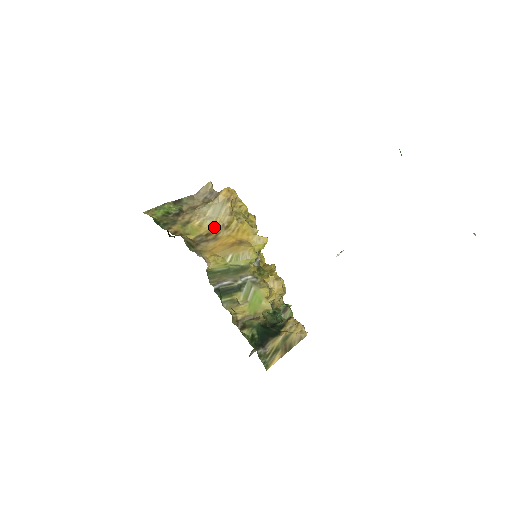
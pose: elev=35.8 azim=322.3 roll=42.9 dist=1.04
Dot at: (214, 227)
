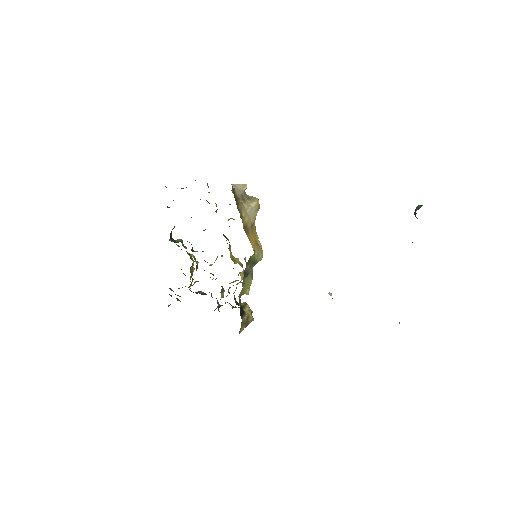
Dot at: (248, 223)
